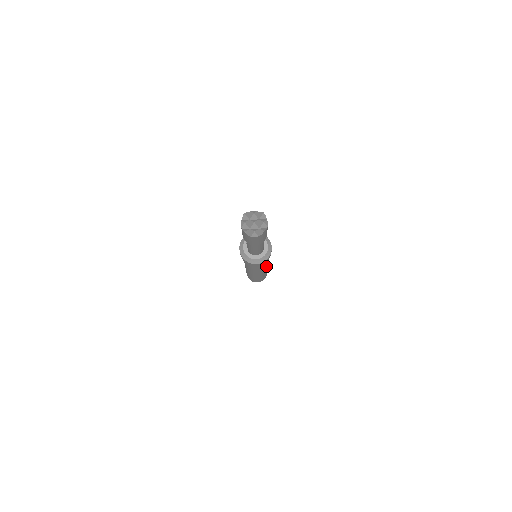
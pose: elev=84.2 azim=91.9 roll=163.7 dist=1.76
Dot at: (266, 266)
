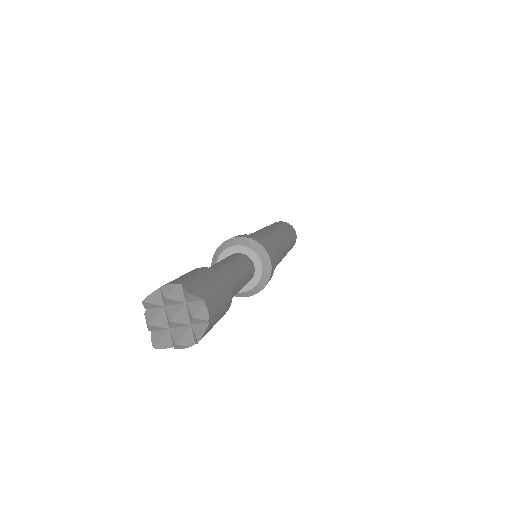
Dot at: (281, 258)
